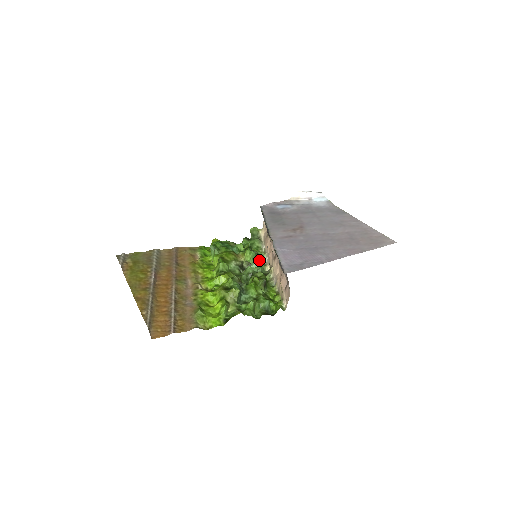
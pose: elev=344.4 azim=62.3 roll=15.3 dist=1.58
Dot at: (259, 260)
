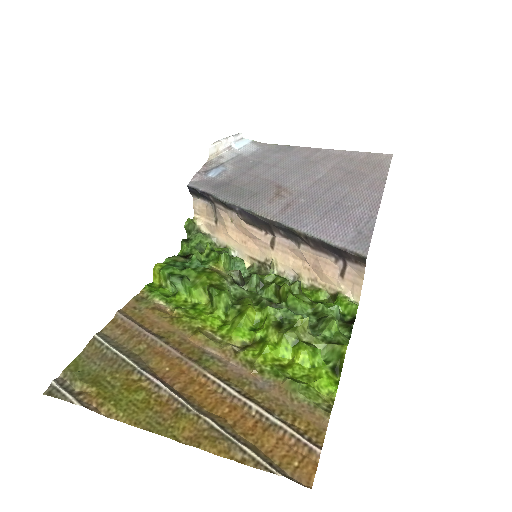
Dot at: (236, 260)
